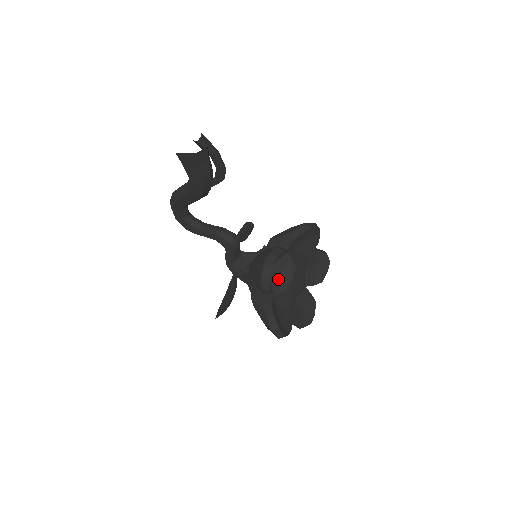
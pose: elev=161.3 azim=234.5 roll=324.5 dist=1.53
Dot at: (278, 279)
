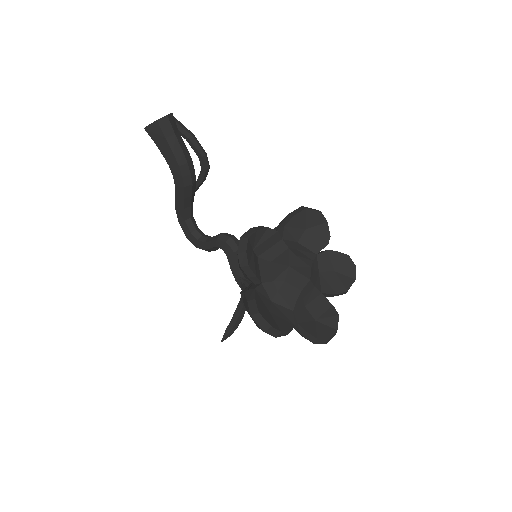
Dot at: (271, 268)
